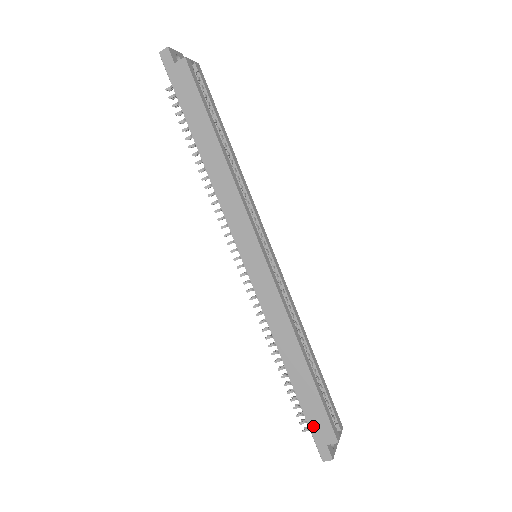
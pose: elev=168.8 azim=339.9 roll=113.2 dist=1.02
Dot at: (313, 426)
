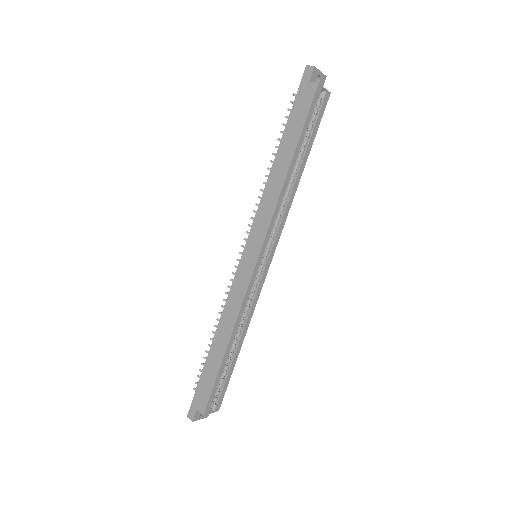
Dot at: (199, 391)
